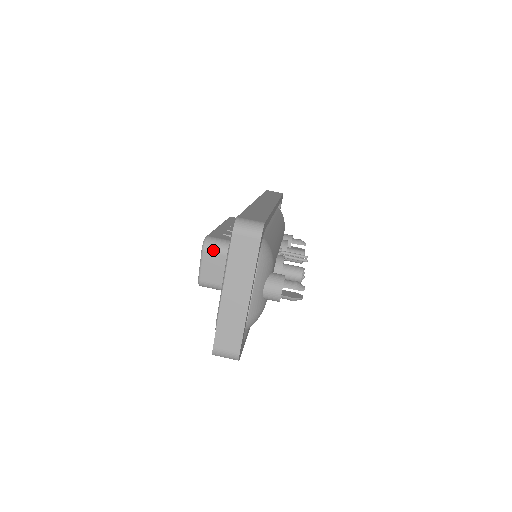
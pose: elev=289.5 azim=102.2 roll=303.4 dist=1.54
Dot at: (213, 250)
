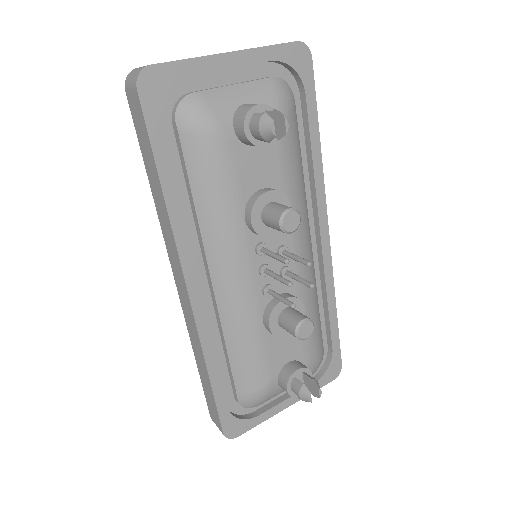
Dot at: occluded
